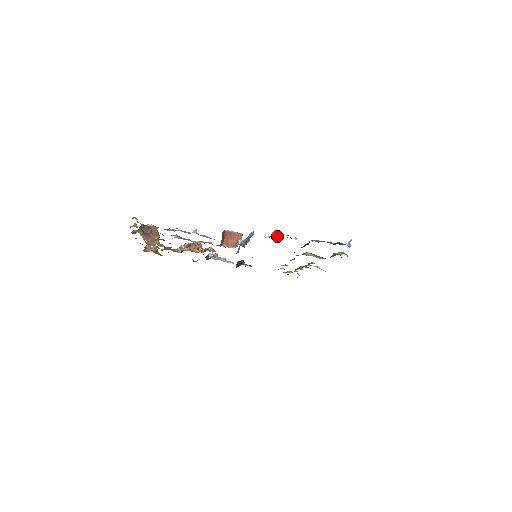
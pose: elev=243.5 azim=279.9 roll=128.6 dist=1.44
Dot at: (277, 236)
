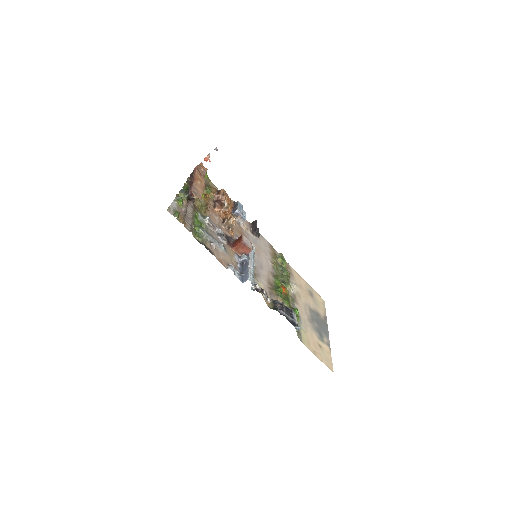
Dot at: (261, 291)
